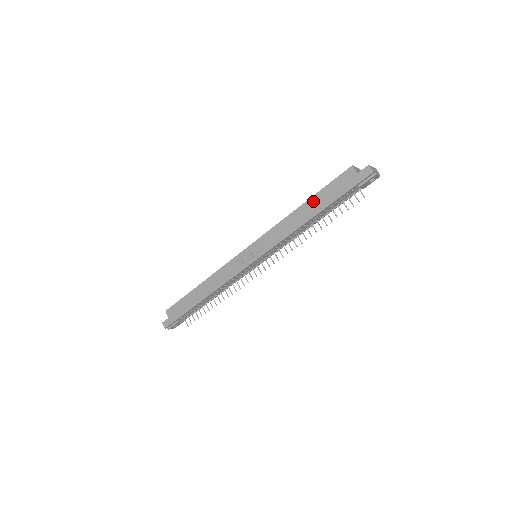
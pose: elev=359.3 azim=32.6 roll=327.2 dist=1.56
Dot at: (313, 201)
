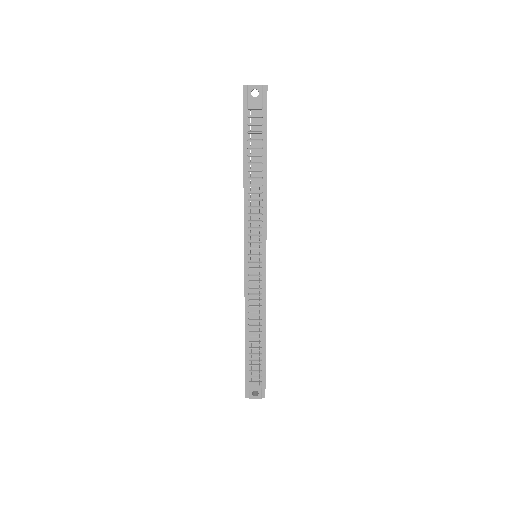
Dot at: occluded
